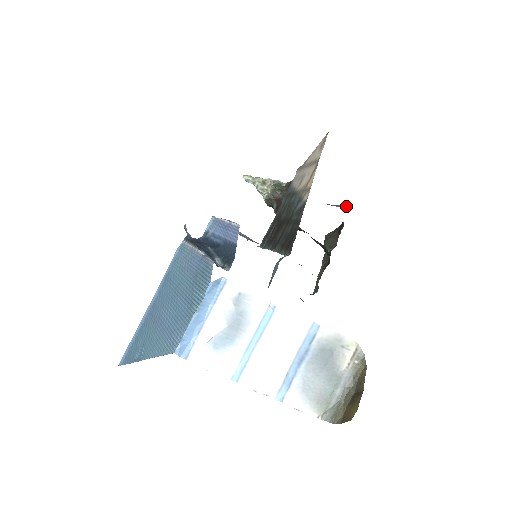
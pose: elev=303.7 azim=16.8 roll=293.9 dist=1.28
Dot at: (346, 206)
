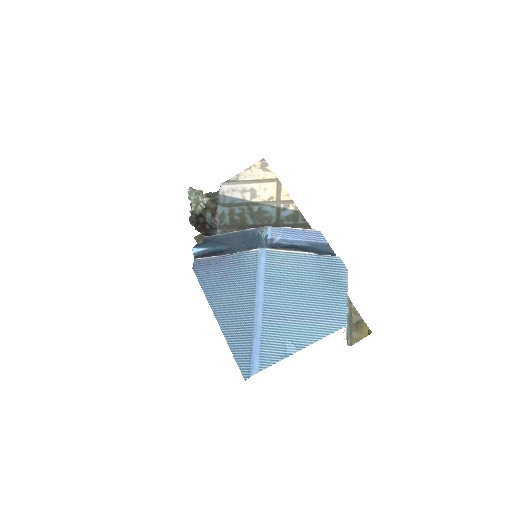
Dot at: occluded
